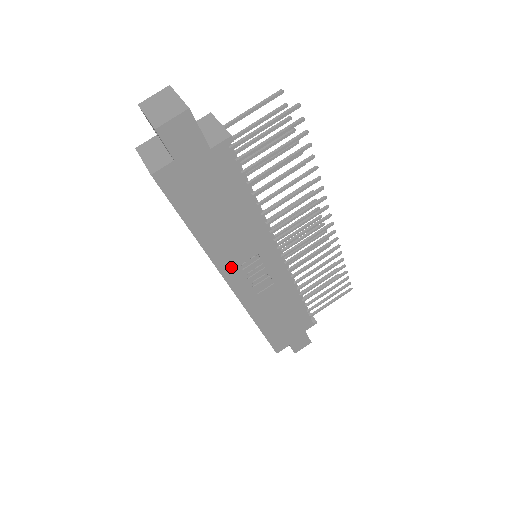
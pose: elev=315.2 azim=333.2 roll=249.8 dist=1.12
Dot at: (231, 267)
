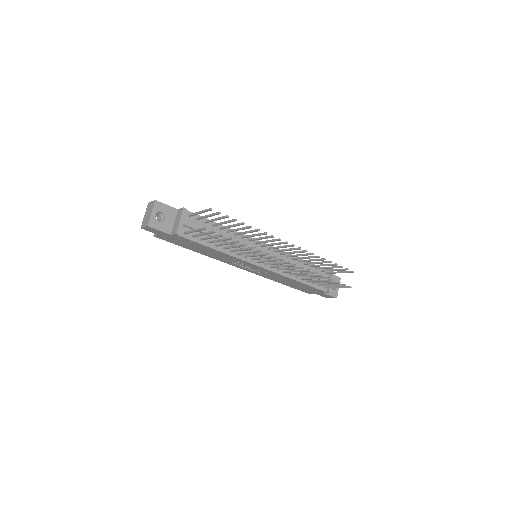
Dot at: (229, 262)
